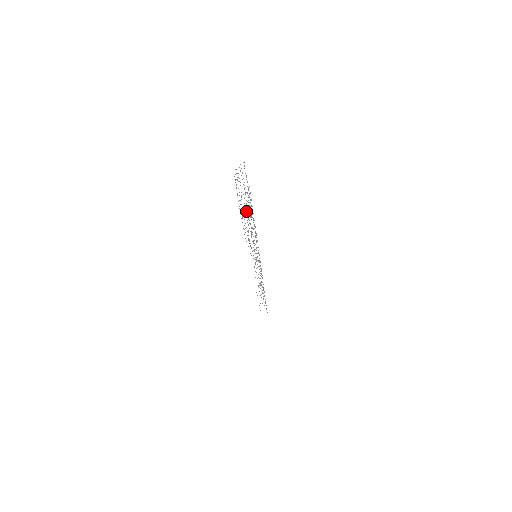
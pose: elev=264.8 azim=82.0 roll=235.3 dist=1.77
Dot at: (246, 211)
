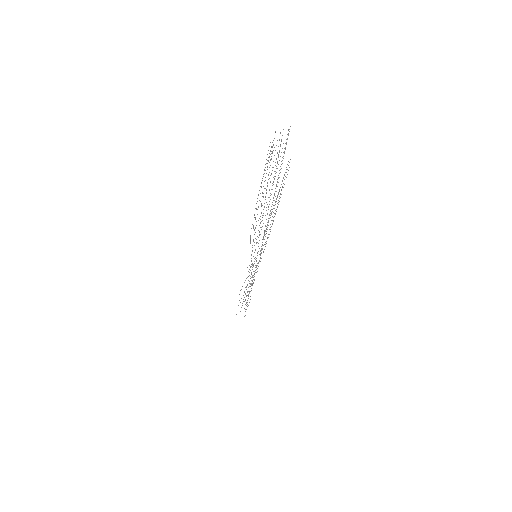
Dot at: (265, 197)
